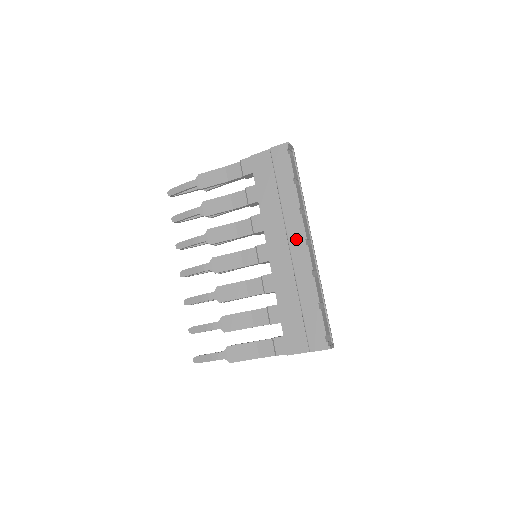
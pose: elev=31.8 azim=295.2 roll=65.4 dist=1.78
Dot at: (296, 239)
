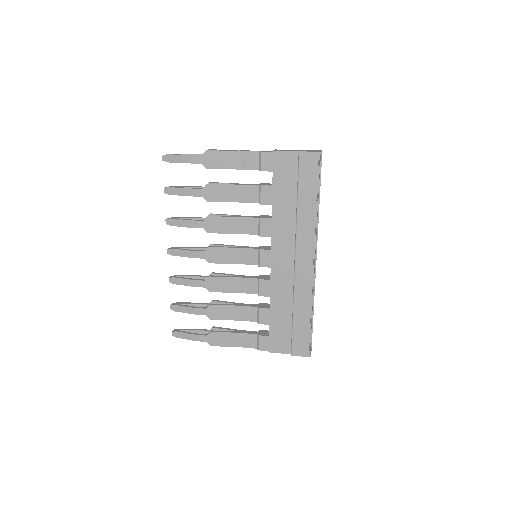
Dot at: (304, 256)
